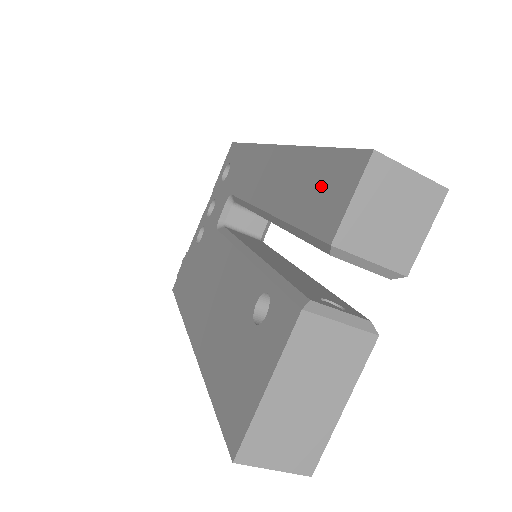
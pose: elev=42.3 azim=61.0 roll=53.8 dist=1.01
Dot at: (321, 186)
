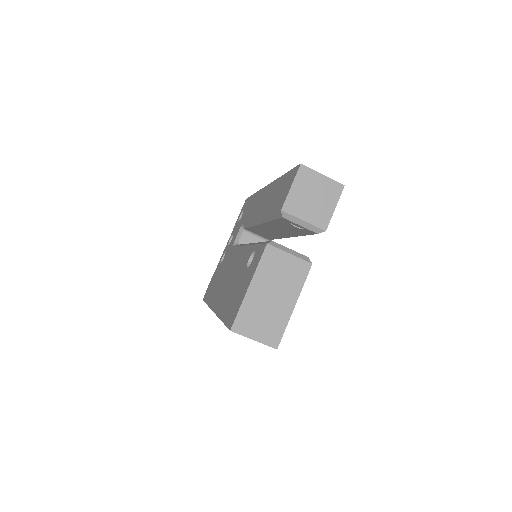
Dot at: (281, 190)
